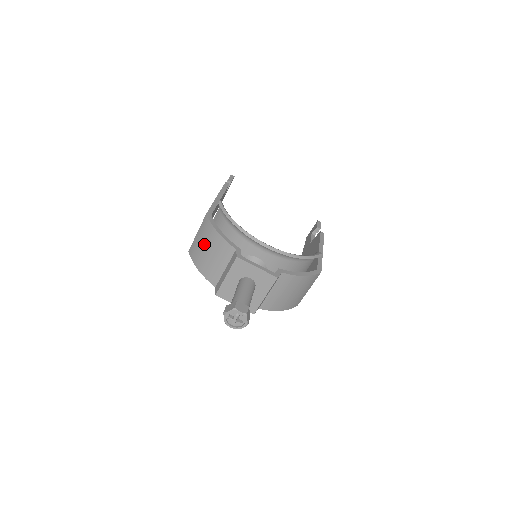
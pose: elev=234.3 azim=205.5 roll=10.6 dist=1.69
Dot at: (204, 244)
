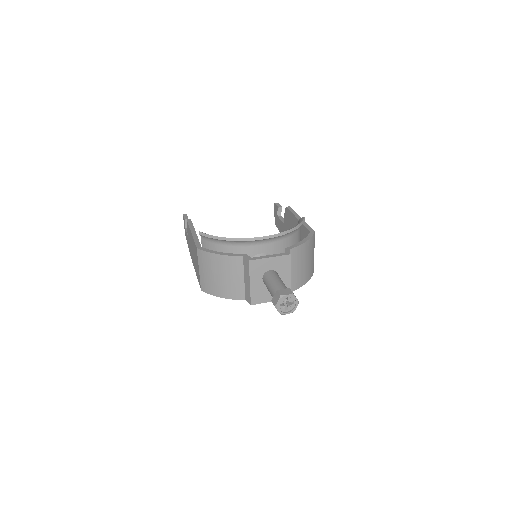
Dot at: (212, 273)
